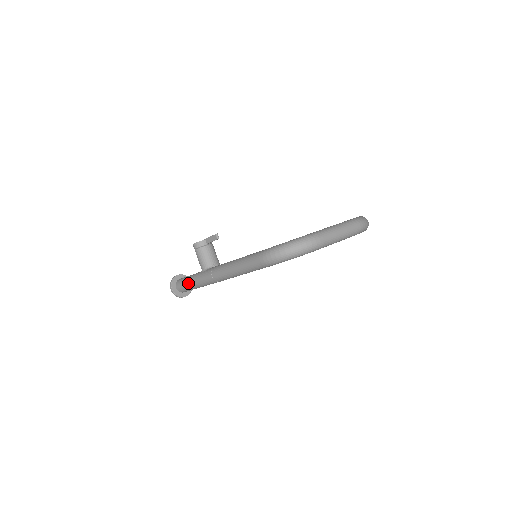
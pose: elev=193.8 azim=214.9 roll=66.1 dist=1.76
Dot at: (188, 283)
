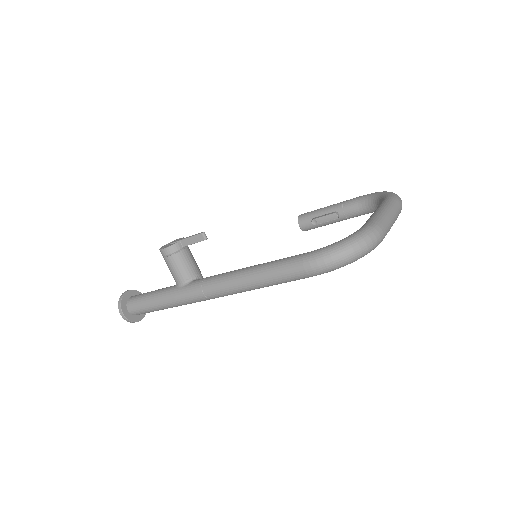
Dot at: (153, 304)
